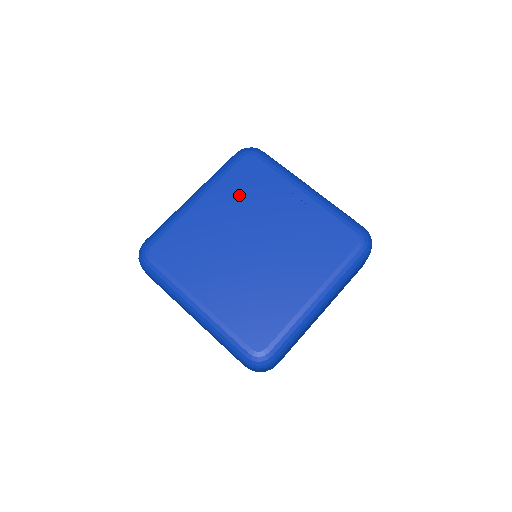
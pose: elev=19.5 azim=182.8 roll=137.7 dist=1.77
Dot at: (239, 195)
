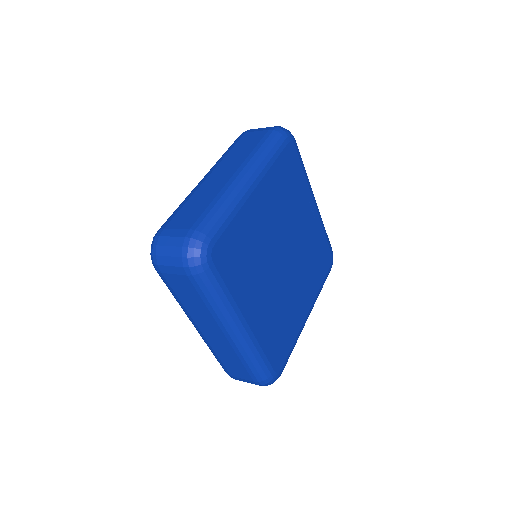
Dot at: (282, 193)
